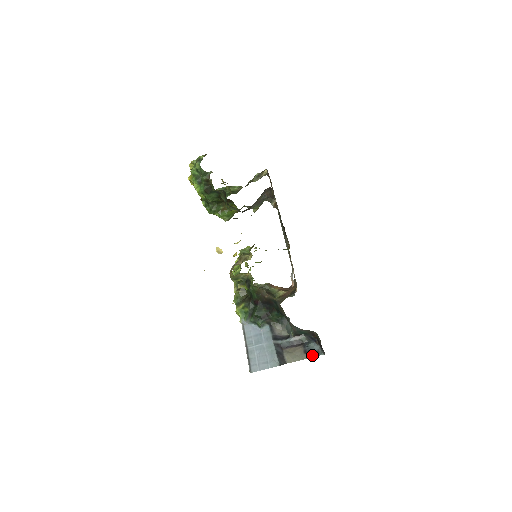
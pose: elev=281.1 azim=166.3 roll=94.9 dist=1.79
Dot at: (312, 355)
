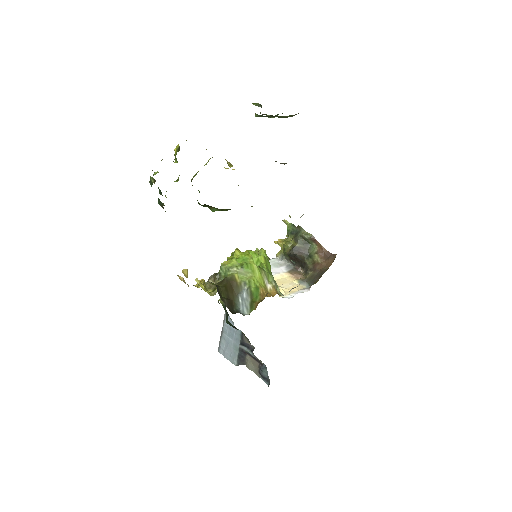
Dot at: (263, 379)
